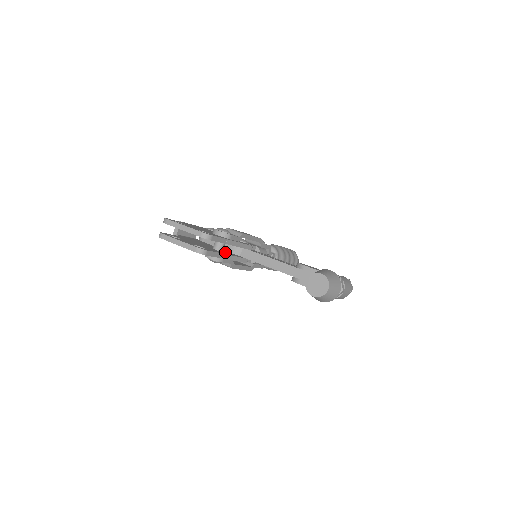
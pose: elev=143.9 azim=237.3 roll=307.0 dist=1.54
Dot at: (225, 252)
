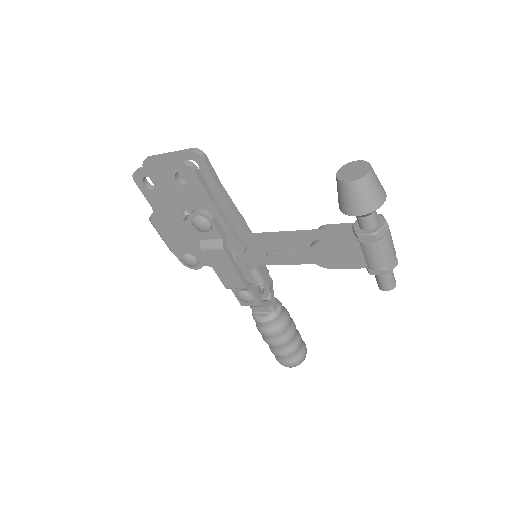
Dot at: occluded
